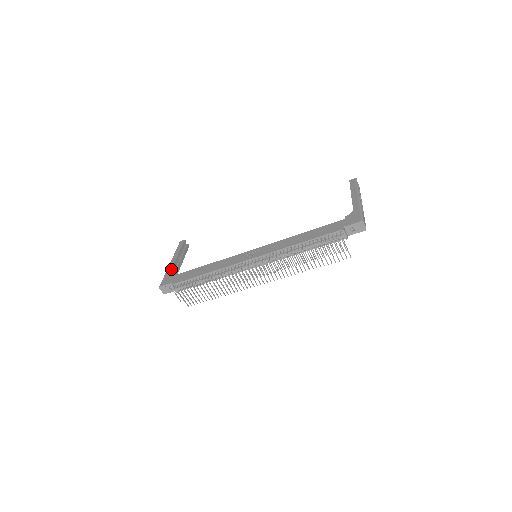
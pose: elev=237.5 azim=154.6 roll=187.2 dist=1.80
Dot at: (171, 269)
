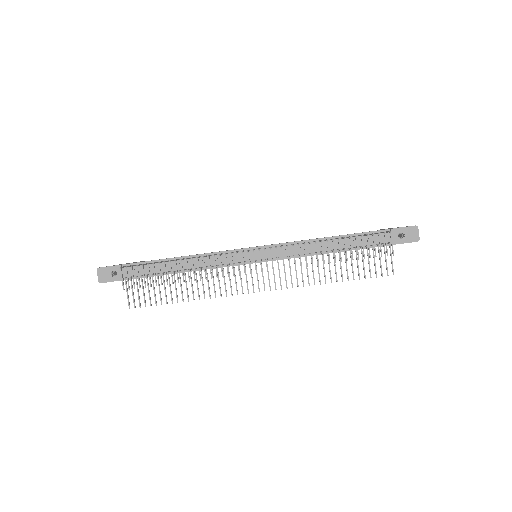
Dot at: occluded
